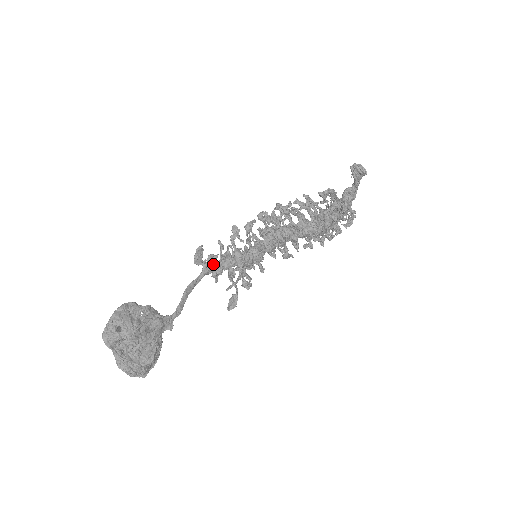
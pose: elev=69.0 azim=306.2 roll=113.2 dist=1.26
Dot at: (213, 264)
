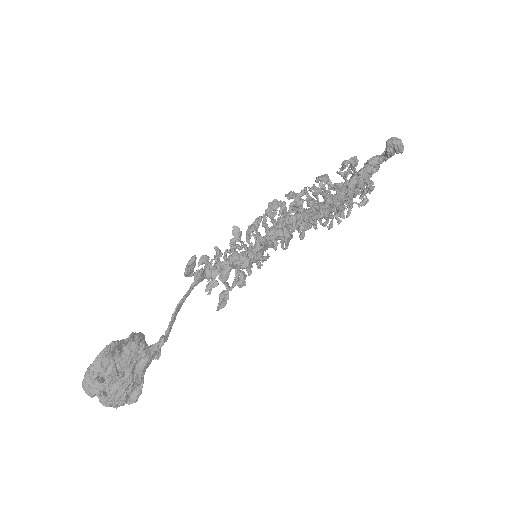
Dot at: (206, 270)
